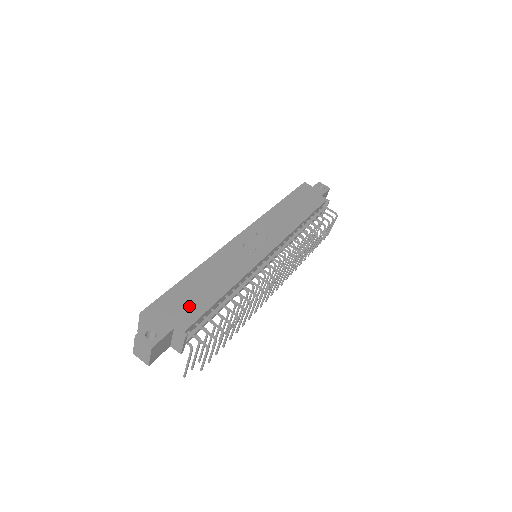
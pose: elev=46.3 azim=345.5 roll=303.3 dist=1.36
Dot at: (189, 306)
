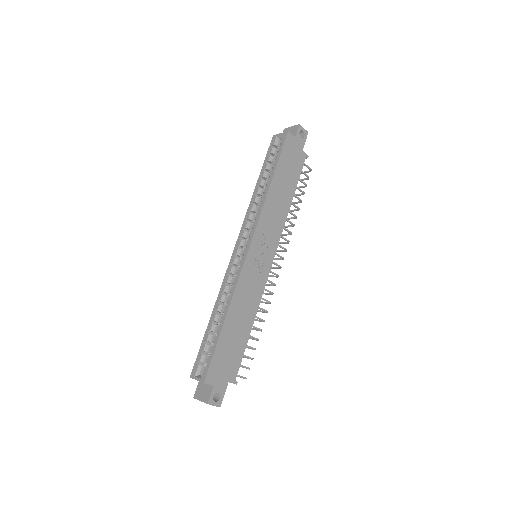
Dot at: (232, 356)
